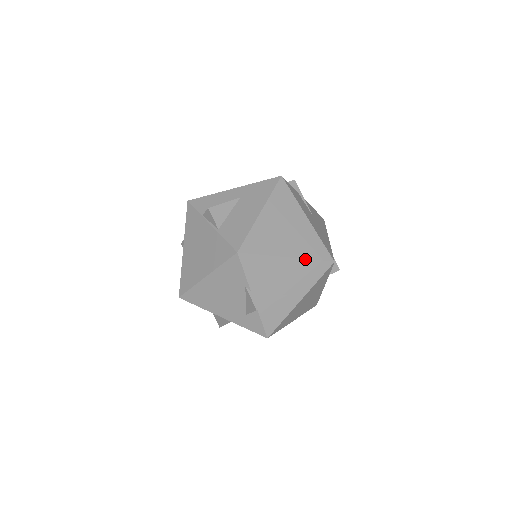
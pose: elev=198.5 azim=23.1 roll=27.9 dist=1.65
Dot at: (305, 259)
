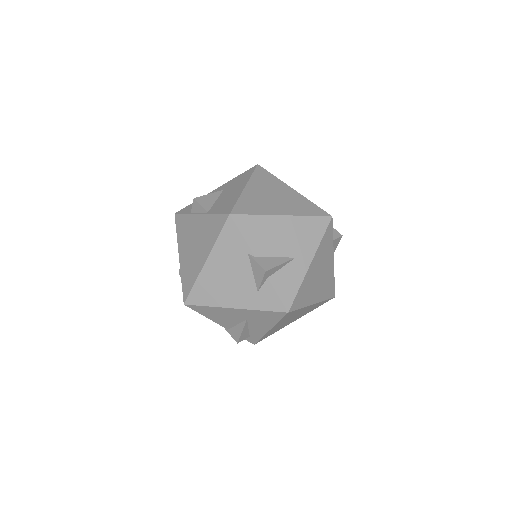
Dot at: (301, 216)
